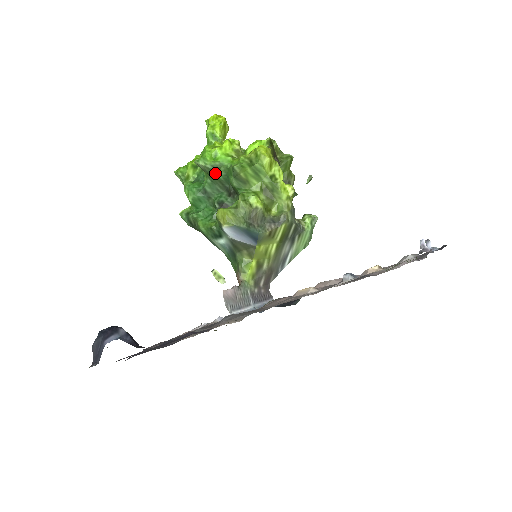
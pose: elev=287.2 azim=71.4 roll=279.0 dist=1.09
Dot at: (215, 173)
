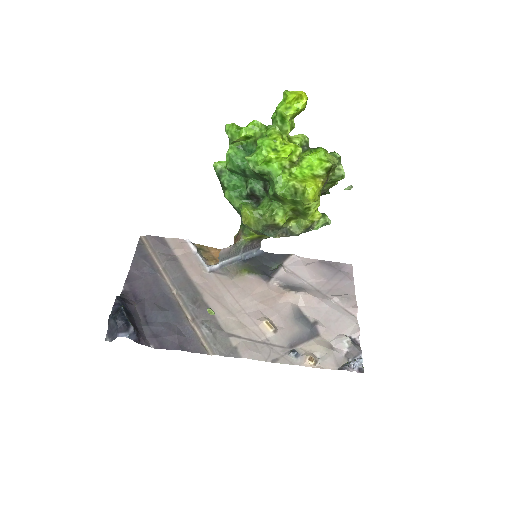
Dot at: (260, 174)
